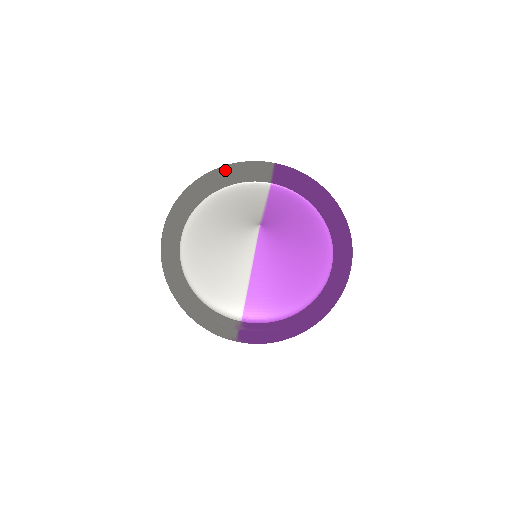
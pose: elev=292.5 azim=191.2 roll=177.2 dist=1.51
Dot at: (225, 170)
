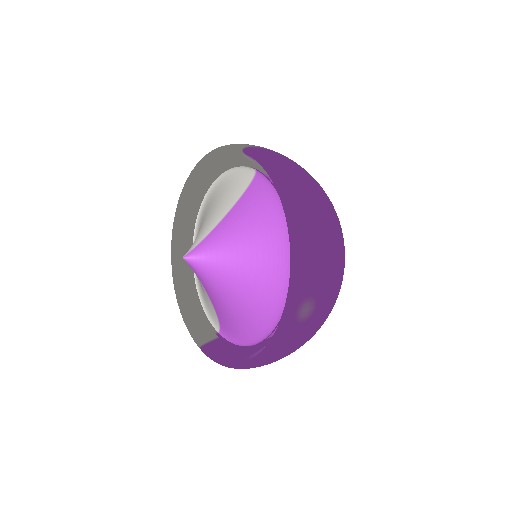
Dot at: (211, 157)
